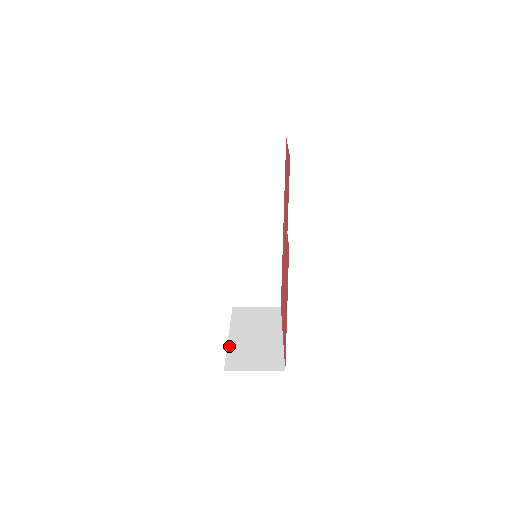
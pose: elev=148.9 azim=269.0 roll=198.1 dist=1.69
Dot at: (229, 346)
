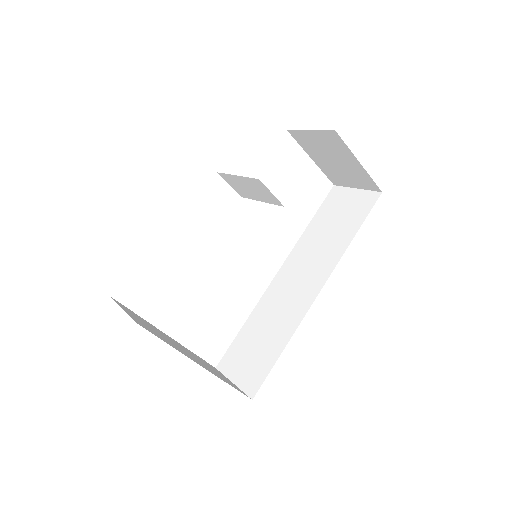
Dot at: occluded
